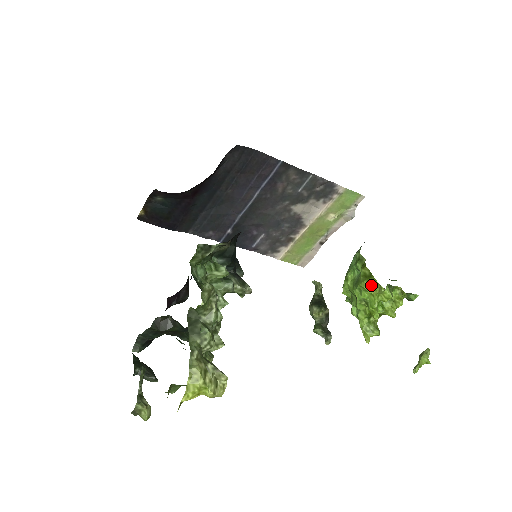
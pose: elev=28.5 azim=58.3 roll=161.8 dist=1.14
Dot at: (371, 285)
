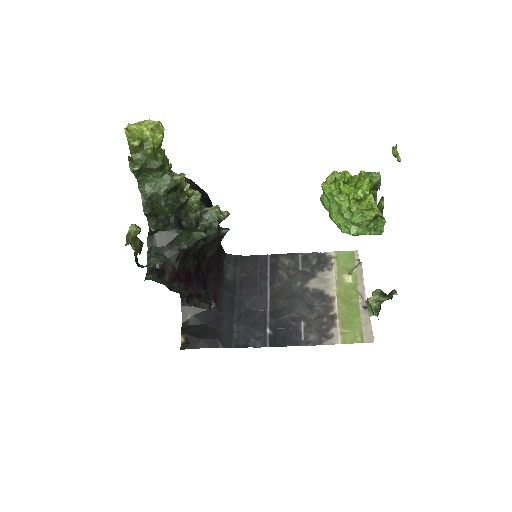
Dot at: (330, 184)
